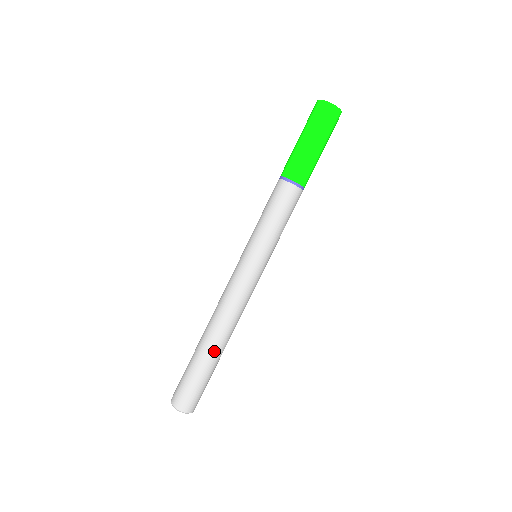
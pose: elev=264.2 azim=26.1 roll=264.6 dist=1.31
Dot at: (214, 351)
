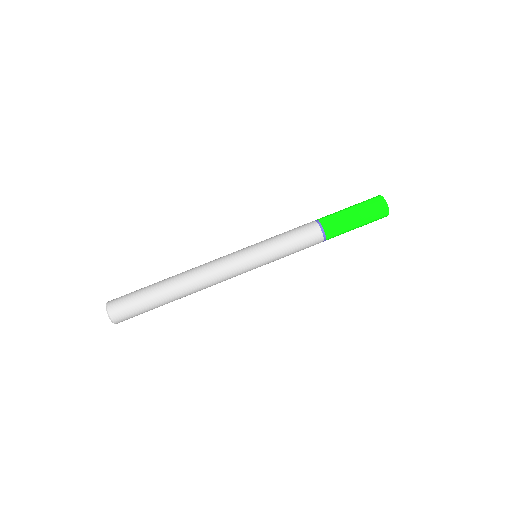
Dot at: (168, 283)
